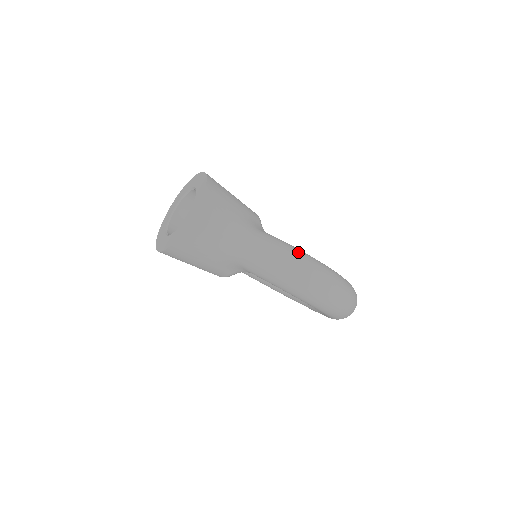
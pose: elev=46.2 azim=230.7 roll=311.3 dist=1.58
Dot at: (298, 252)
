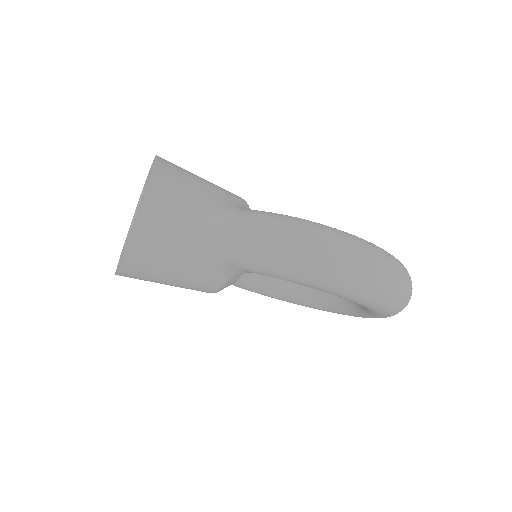
Dot at: (302, 221)
